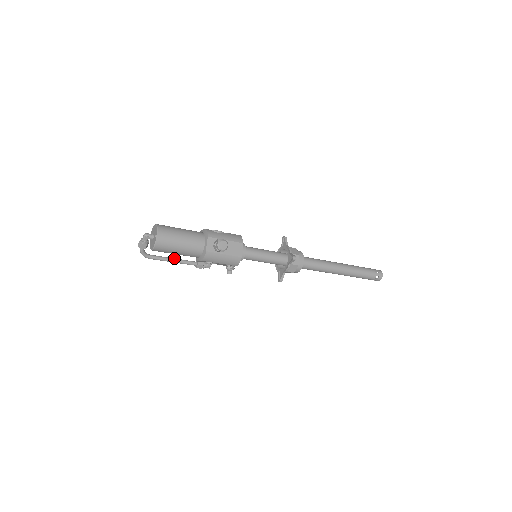
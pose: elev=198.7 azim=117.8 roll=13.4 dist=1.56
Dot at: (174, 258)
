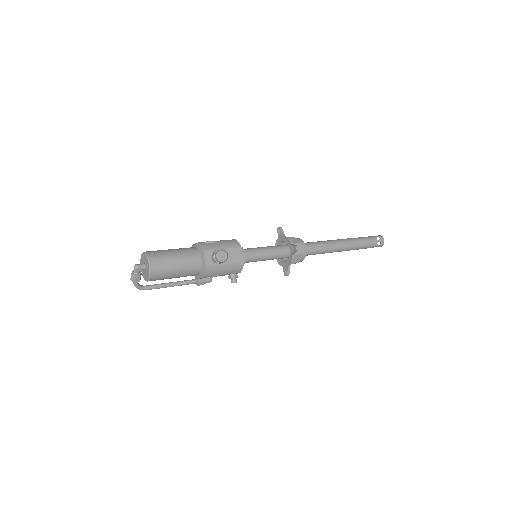
Dot at: (171, 282)
